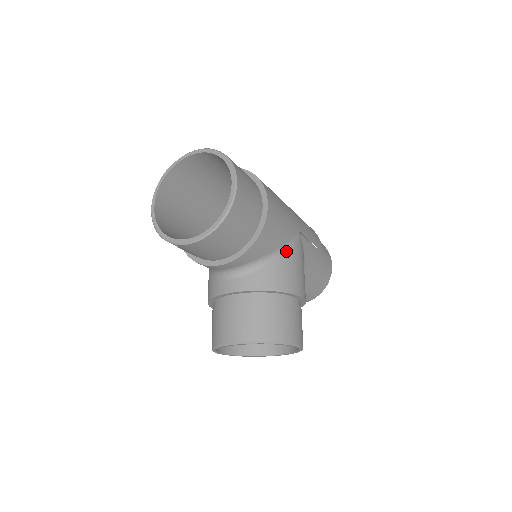
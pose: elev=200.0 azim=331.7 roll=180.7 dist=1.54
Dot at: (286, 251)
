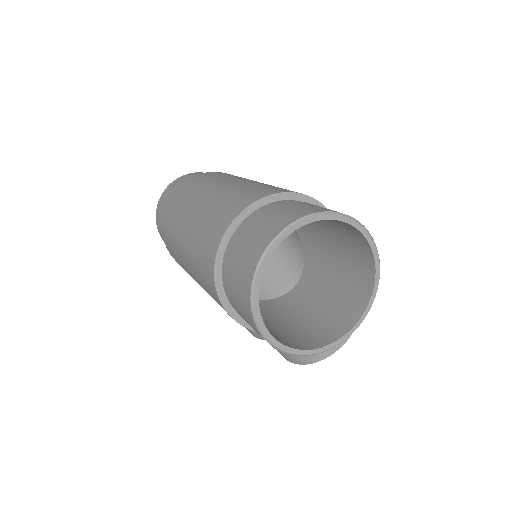
Dot at: occluded
